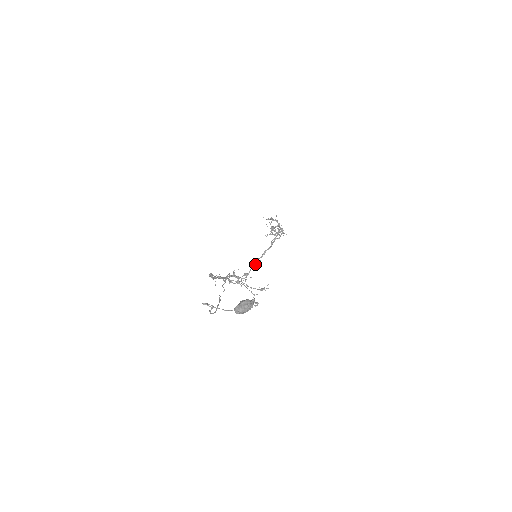
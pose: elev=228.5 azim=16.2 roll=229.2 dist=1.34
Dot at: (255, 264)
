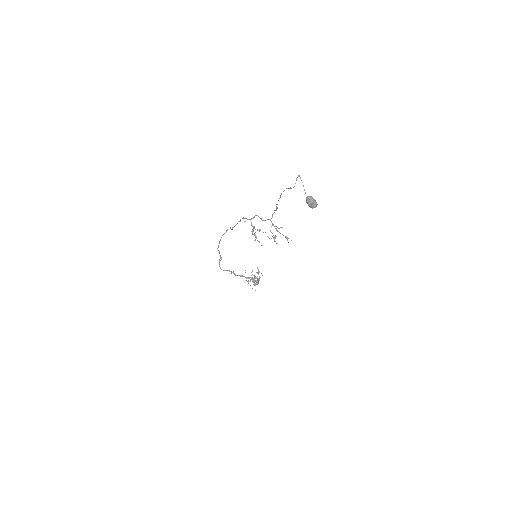
Dot at: (232, 272)
